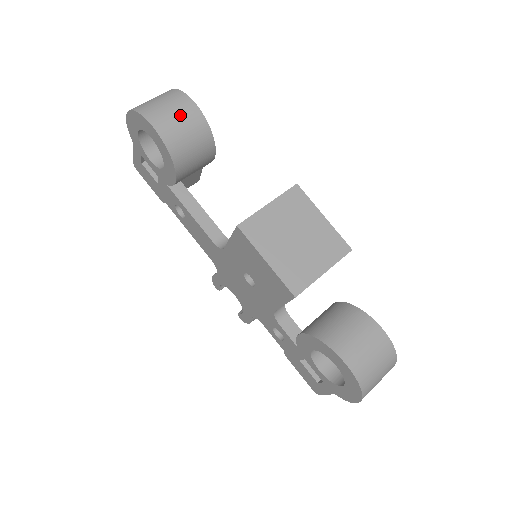
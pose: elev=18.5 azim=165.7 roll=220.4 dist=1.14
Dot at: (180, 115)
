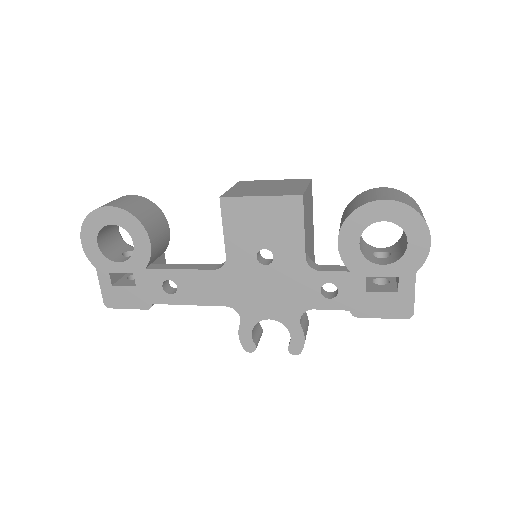
Dot at: (125, 199)
